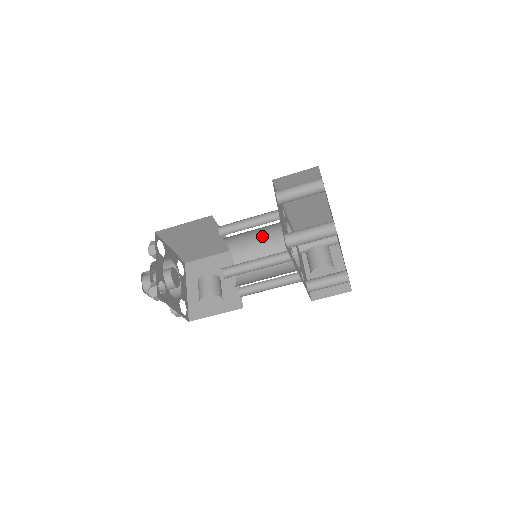
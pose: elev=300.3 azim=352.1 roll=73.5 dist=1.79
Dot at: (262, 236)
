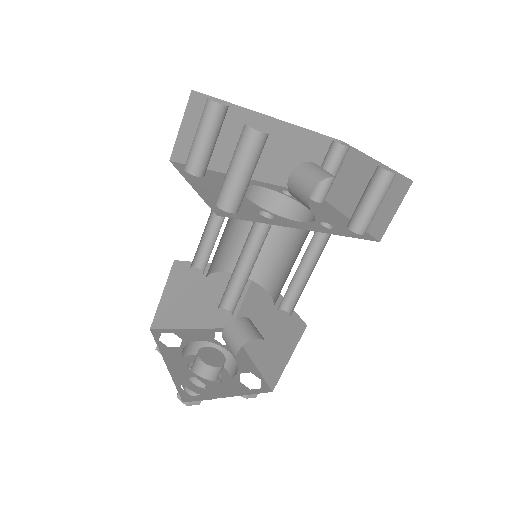
Dot at: occluded
